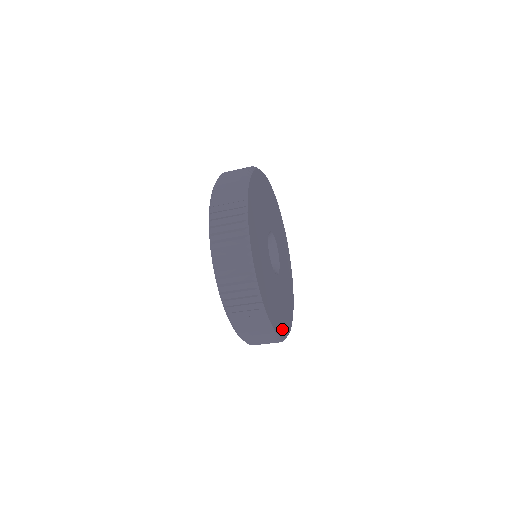
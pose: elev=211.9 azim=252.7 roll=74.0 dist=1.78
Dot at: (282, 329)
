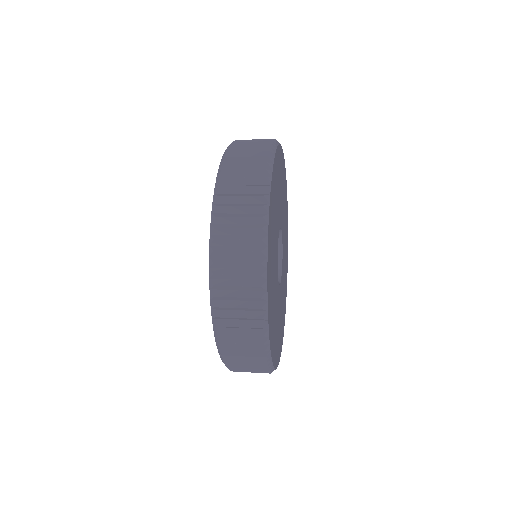
Dot at: (280, 348)
